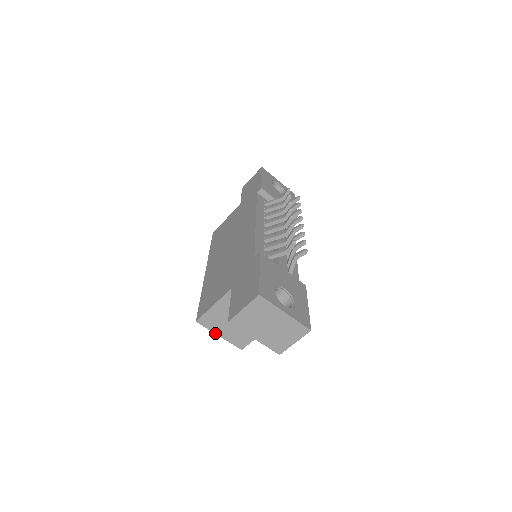
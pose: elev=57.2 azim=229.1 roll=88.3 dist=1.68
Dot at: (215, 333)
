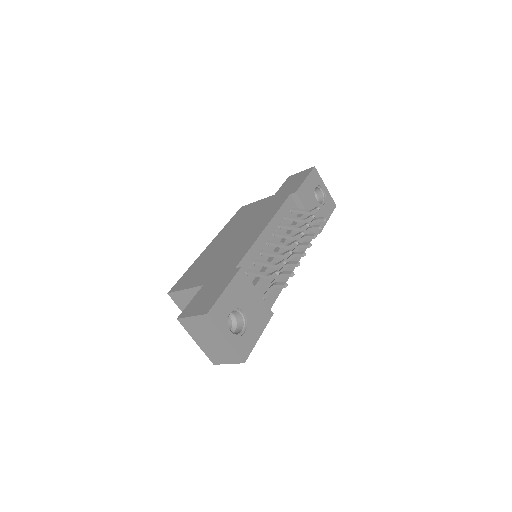
Dot at: (181, 310)
